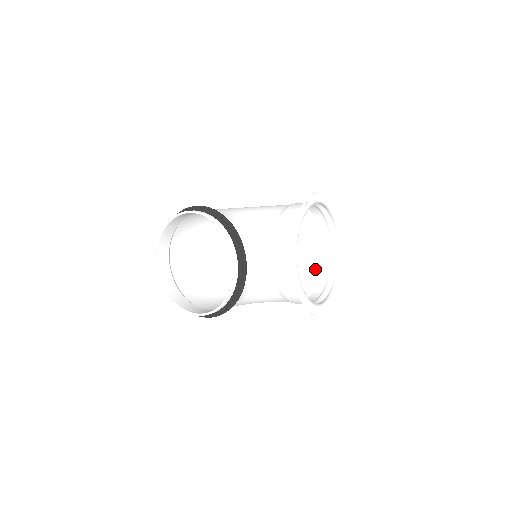
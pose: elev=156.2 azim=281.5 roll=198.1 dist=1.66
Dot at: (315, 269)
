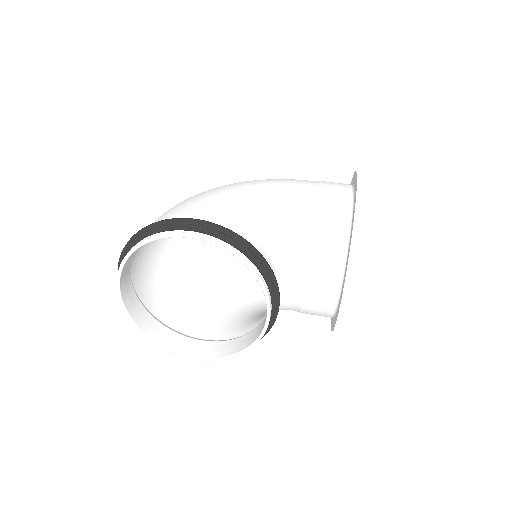
Dot at: occluded
